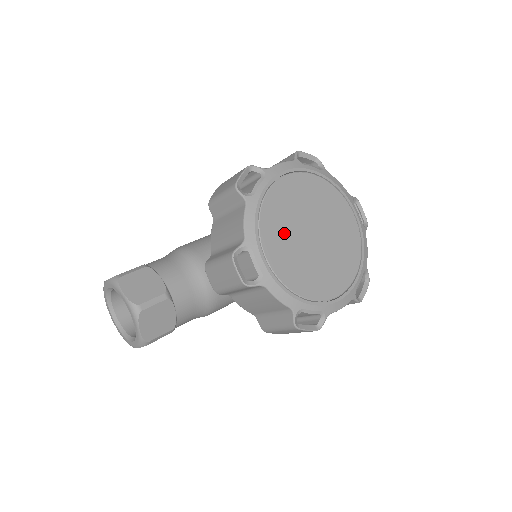
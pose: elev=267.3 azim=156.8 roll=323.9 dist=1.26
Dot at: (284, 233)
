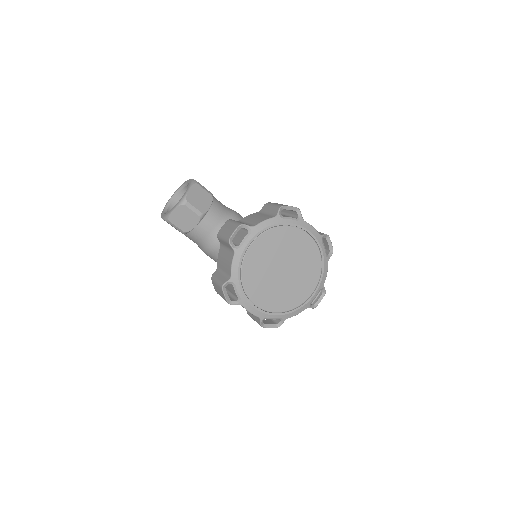
Dot at: (272, 249)
